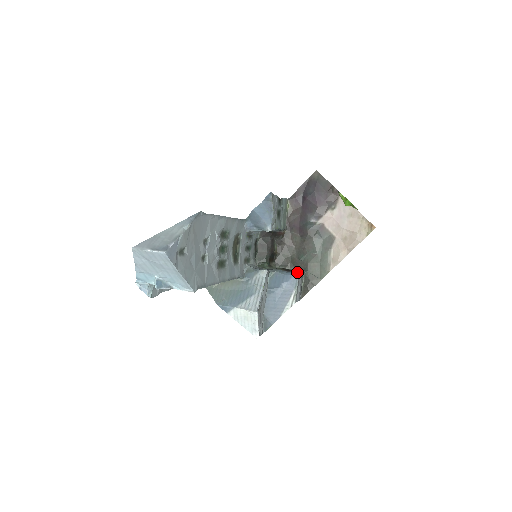
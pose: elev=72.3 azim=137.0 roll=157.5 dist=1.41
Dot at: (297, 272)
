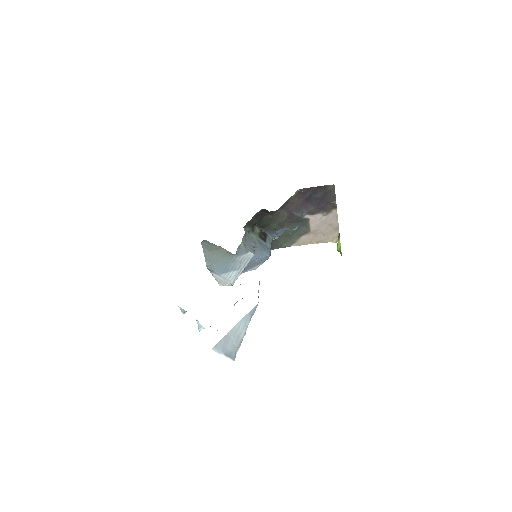
Dot at: (270, 244)
